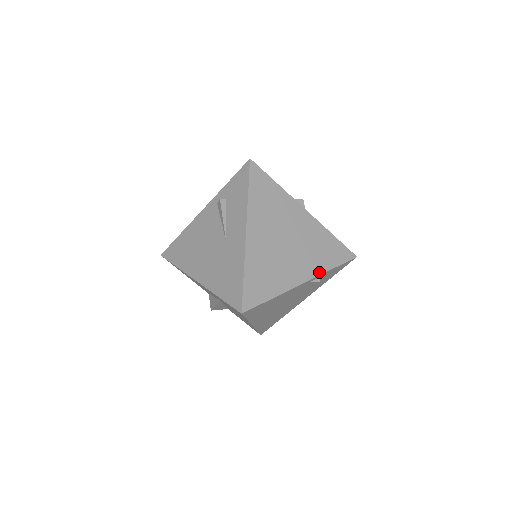
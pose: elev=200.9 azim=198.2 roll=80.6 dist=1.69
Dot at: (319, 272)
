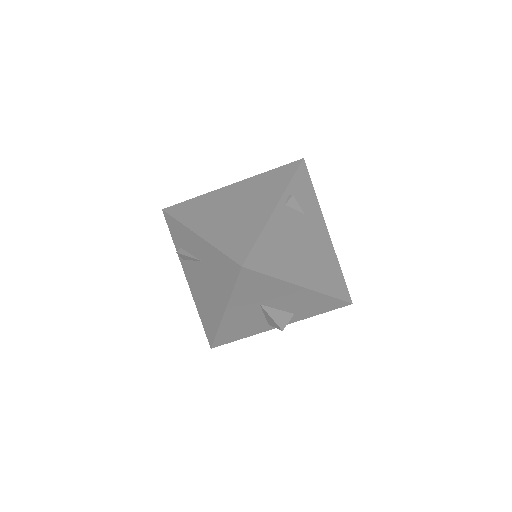
Dot at: (282, 192)
